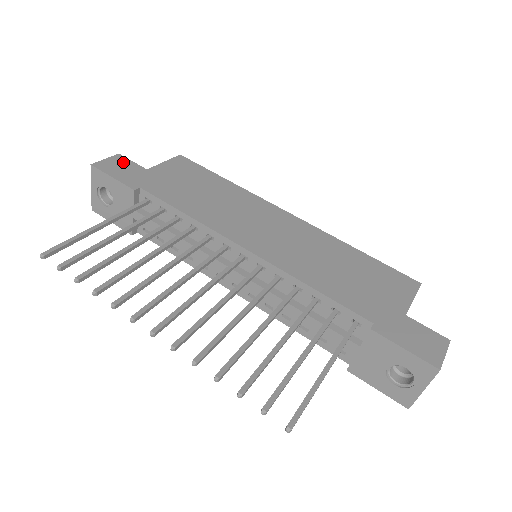
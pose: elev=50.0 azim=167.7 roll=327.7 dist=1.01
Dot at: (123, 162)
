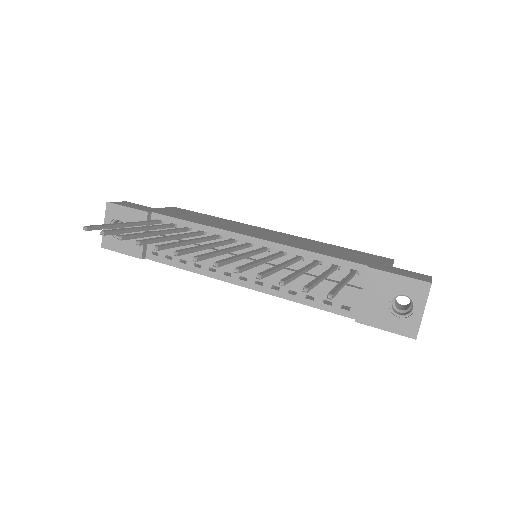
Dot at: (132, 204)
